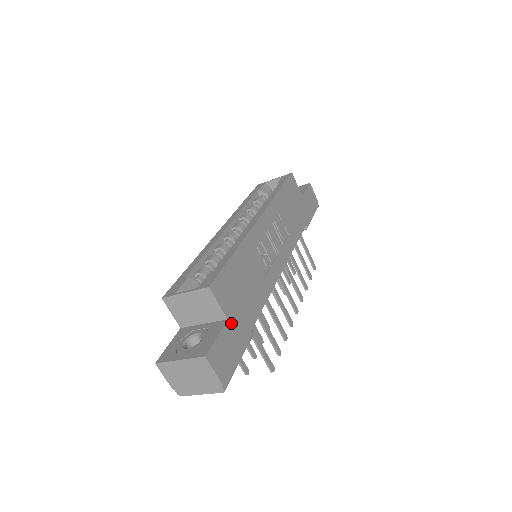
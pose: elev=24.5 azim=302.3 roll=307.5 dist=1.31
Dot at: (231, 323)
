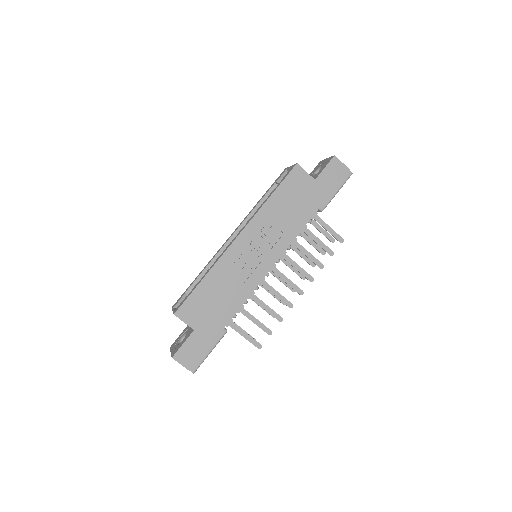
Dot at: (198, 331)
